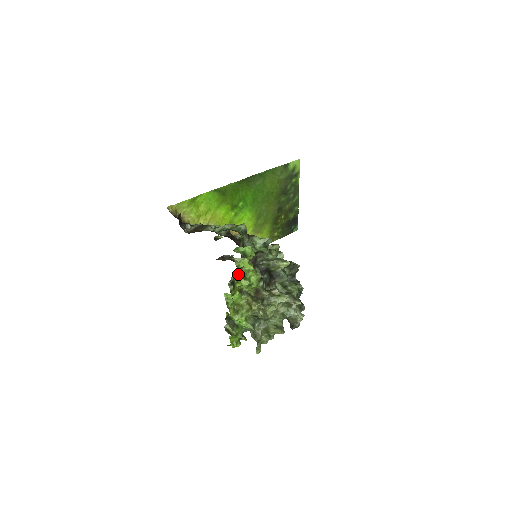
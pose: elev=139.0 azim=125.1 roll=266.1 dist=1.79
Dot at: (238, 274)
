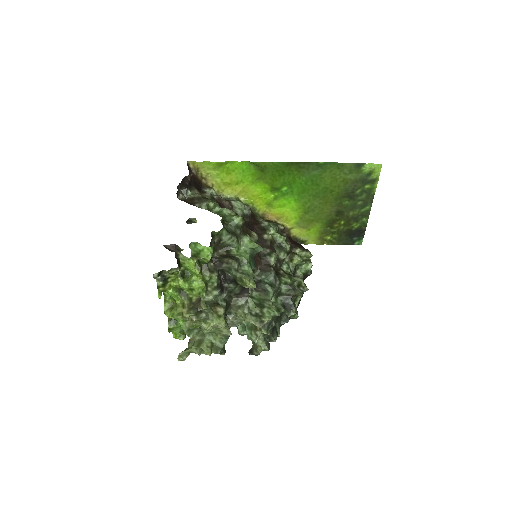
Dot at: (179, 272)
